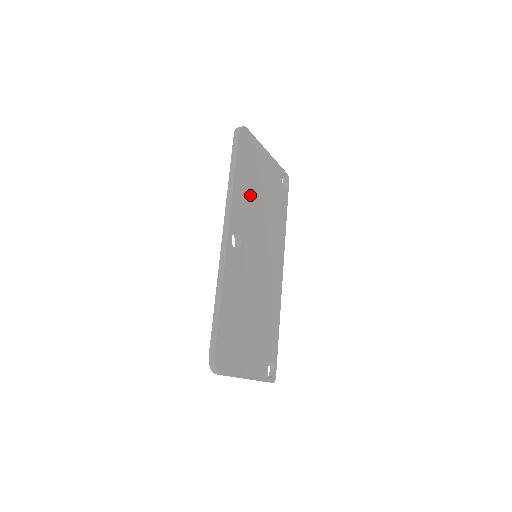
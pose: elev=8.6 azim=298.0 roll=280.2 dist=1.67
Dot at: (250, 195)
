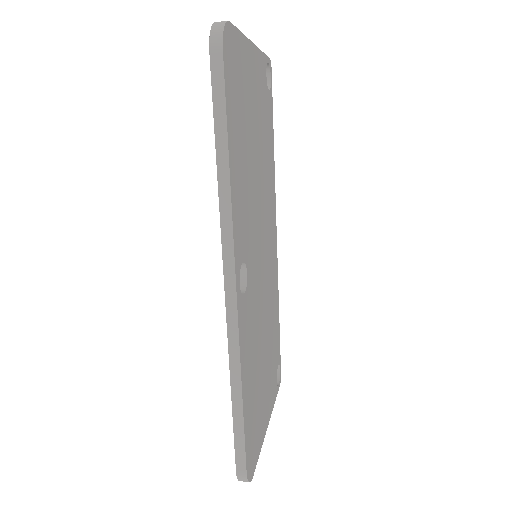
Dot at: (245, 168)
